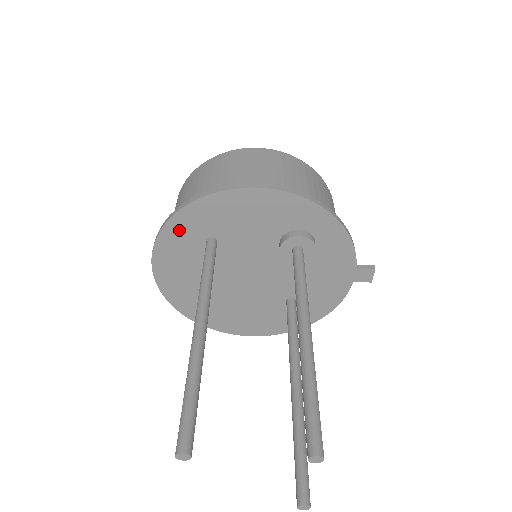
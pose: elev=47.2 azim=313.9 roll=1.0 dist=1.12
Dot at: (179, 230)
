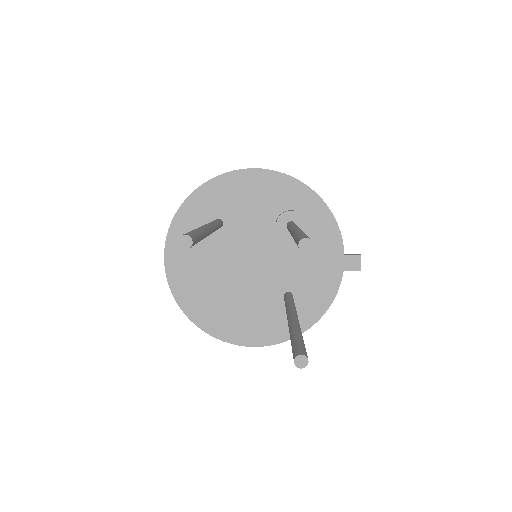
Dot at: (192, 211)
